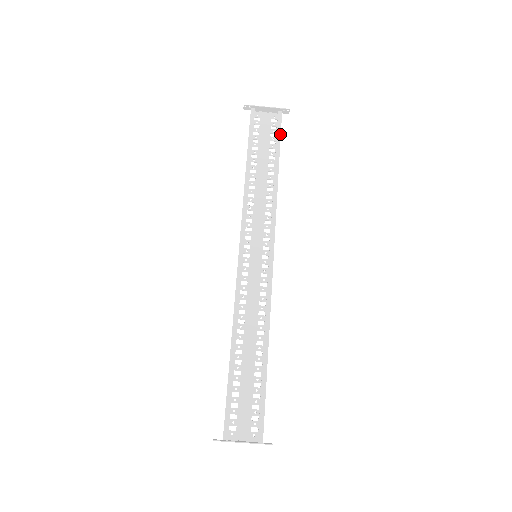
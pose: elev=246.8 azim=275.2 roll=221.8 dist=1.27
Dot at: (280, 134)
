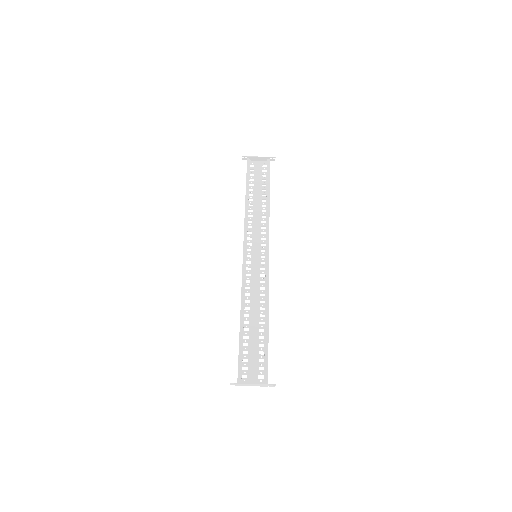
Dot at: (269, 174)
